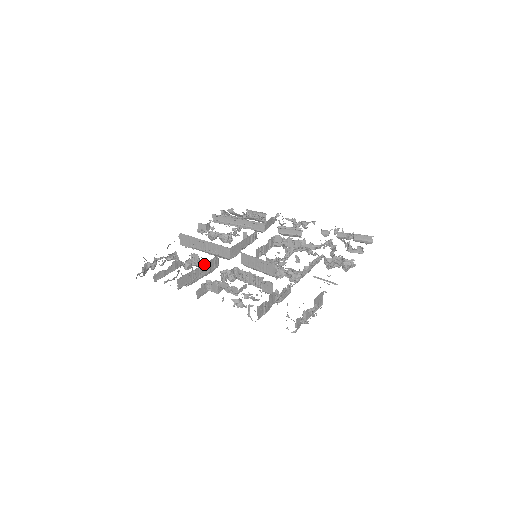
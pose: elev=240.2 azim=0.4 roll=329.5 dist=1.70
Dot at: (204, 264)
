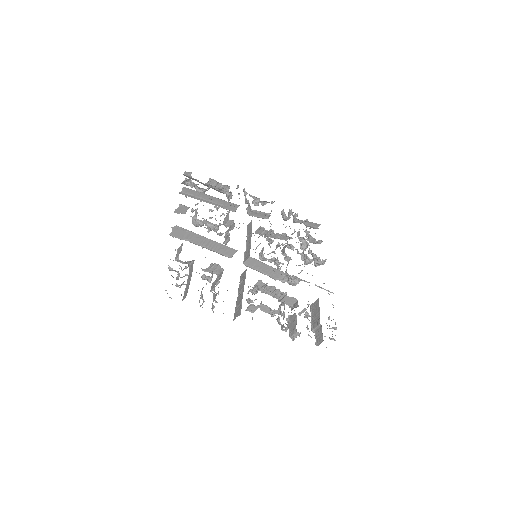
Dot at: occluded
